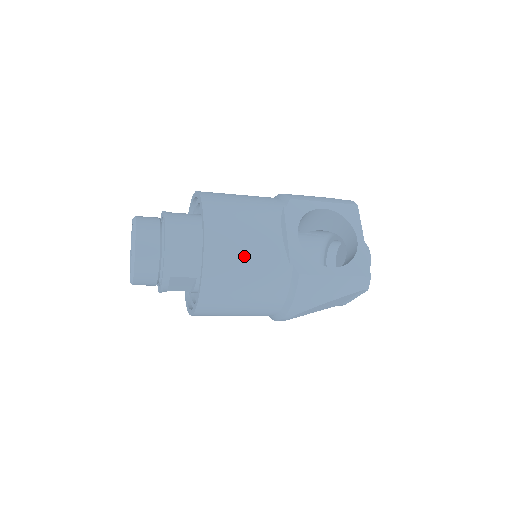
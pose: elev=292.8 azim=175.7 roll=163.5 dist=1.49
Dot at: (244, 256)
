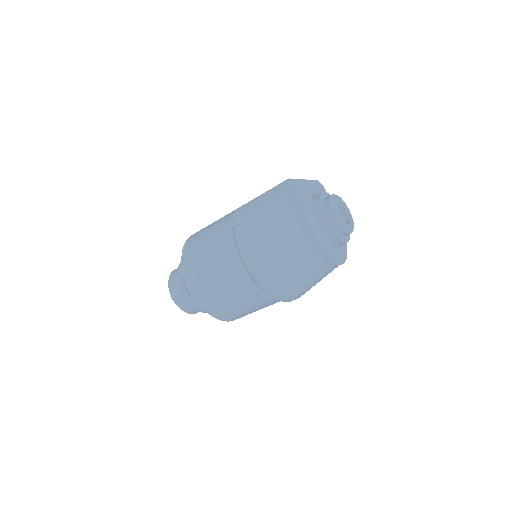
Dot at: (209, 226)
